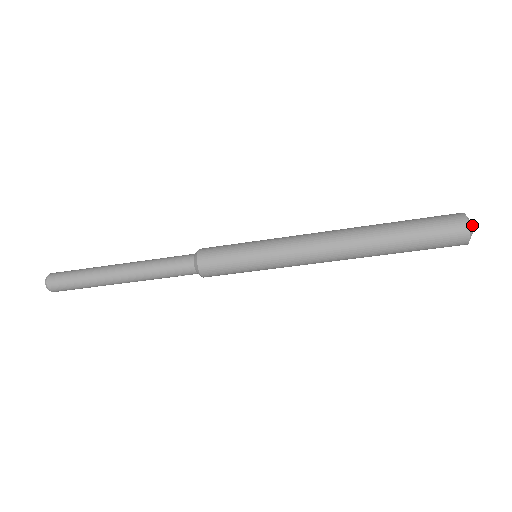
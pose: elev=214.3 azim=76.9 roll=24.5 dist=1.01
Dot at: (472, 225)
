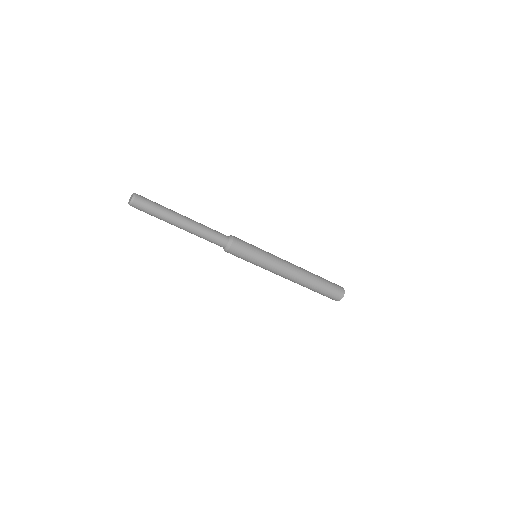
Dot at: occluded
